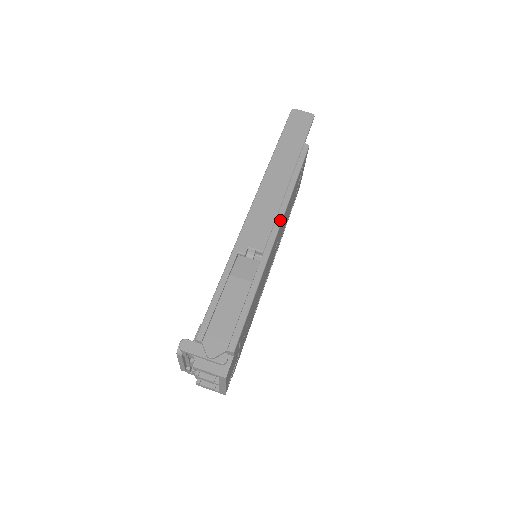
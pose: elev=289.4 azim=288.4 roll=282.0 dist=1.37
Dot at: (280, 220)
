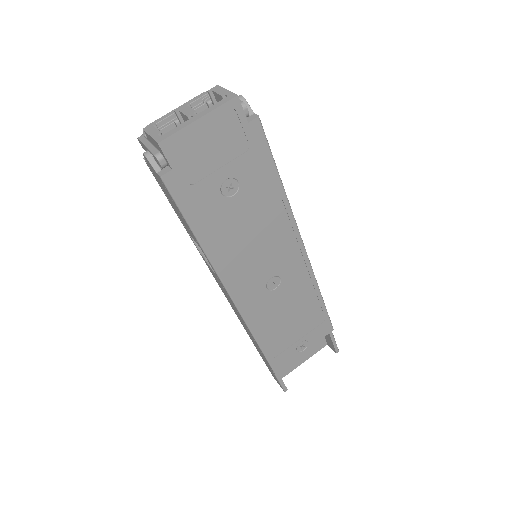
Dot at: occluded
